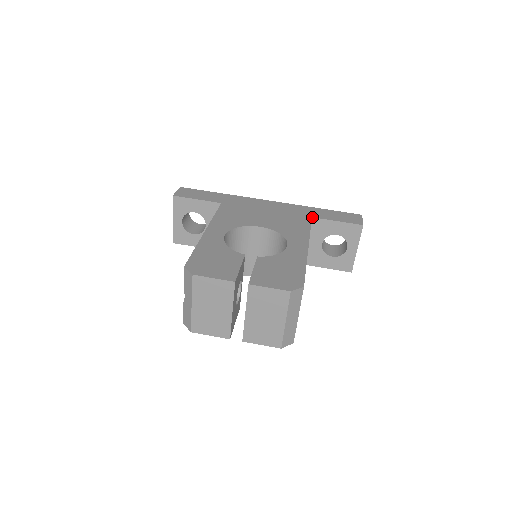
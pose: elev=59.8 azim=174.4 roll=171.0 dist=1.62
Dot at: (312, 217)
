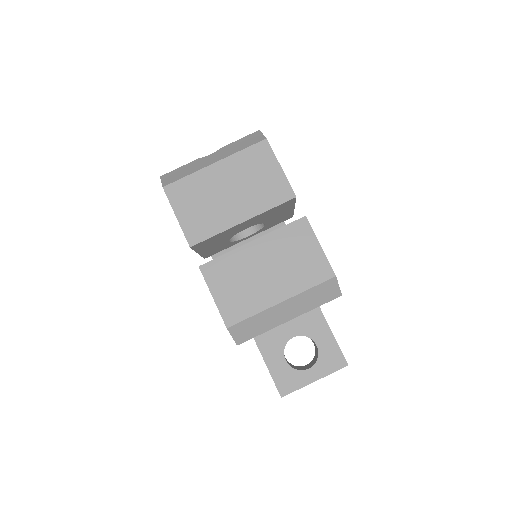
Dot at: occluded
